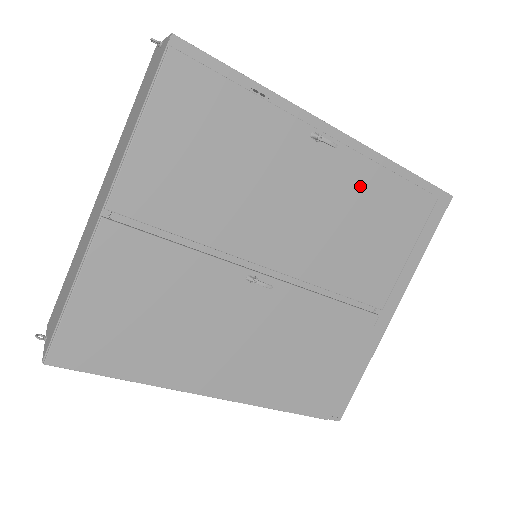
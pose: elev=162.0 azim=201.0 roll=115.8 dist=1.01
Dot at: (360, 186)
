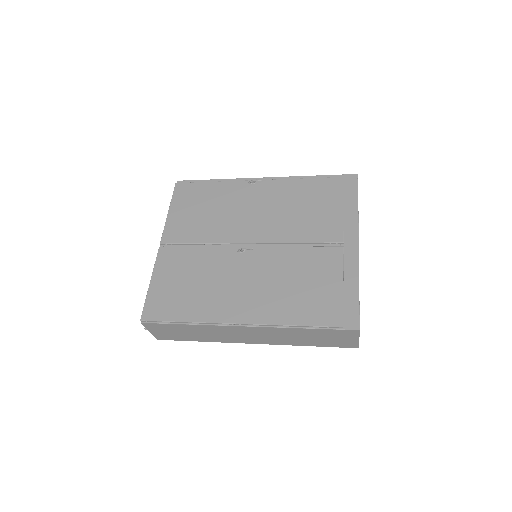
Dot at: (287, 191)
